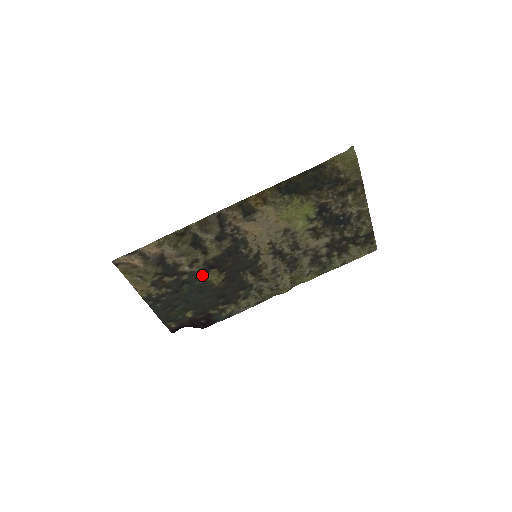
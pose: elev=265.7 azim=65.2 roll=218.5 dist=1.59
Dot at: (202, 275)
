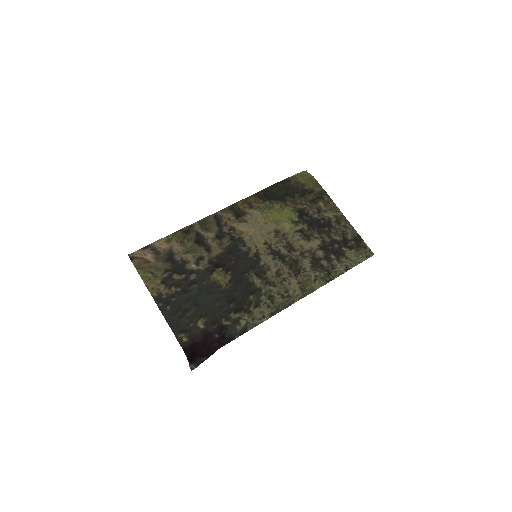
Dot at: (208, 273)
